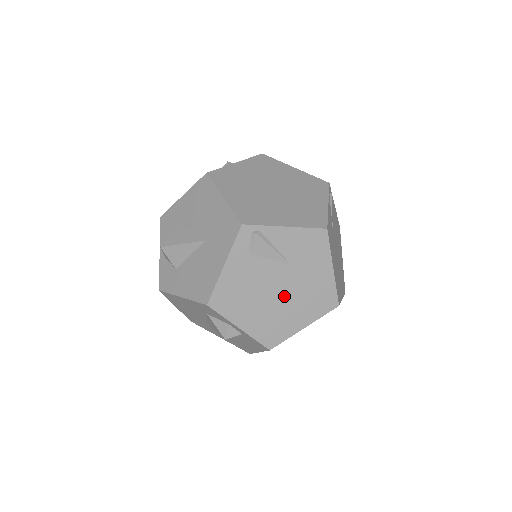
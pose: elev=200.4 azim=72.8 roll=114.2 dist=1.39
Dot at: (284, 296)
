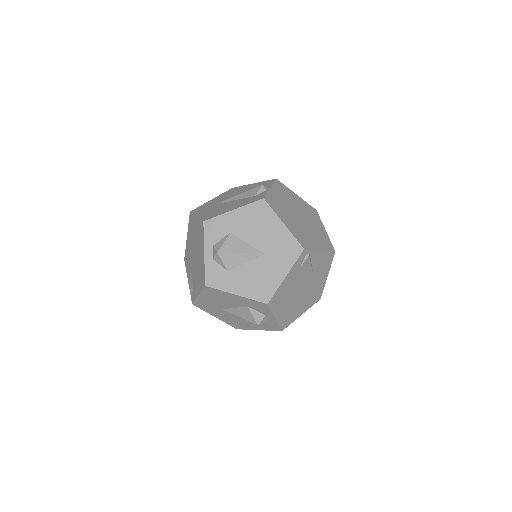
Dot at: (302, 295)
